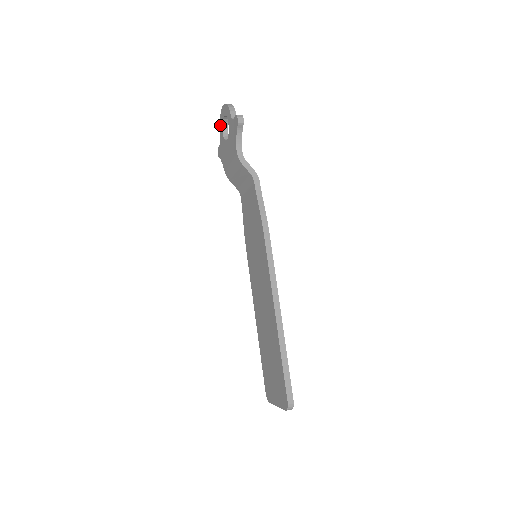
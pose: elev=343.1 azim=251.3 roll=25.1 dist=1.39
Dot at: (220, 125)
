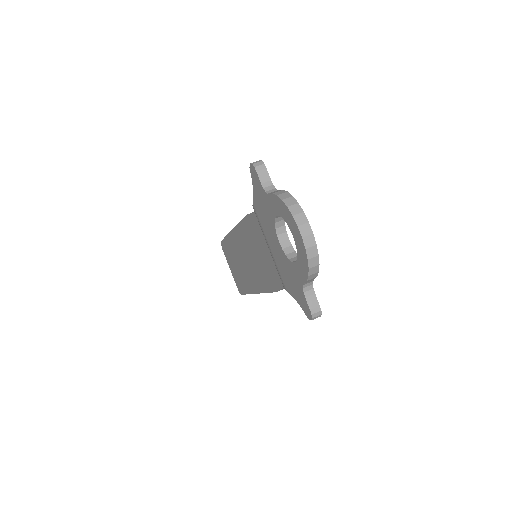
Dot at: (278, 202)
